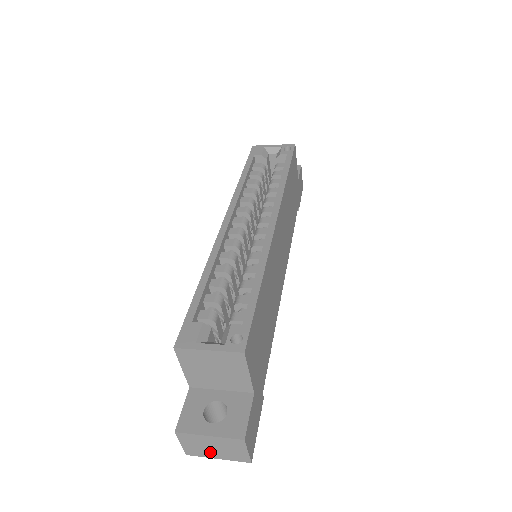
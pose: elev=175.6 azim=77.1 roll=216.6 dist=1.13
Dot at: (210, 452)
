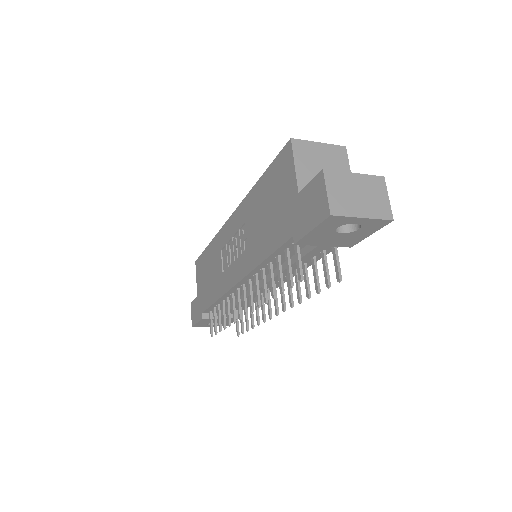
Dot at: (355, 205)
